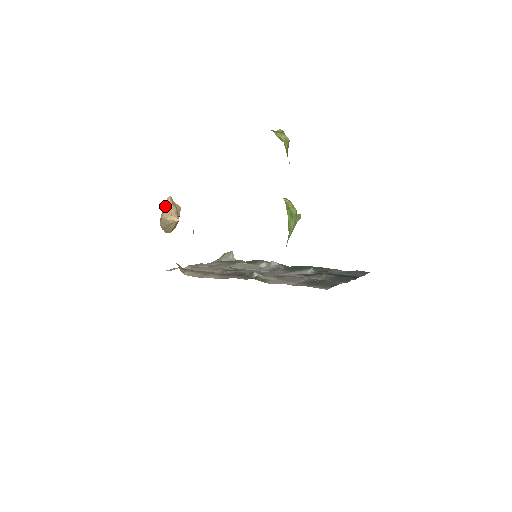
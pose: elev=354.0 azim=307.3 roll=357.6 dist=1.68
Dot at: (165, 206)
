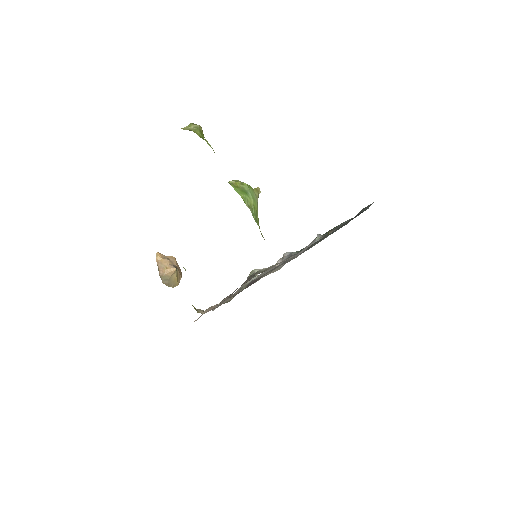
Dot at: (157, 264)
